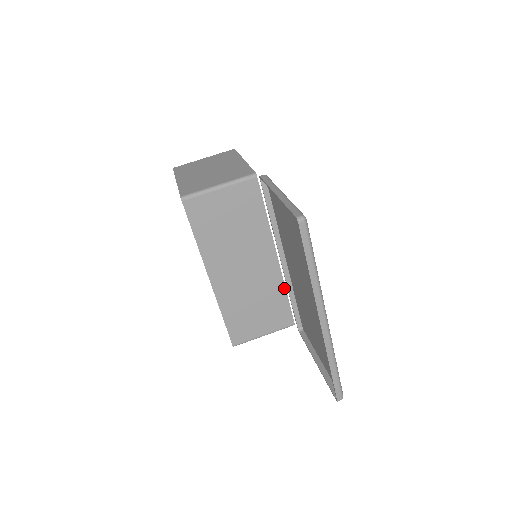
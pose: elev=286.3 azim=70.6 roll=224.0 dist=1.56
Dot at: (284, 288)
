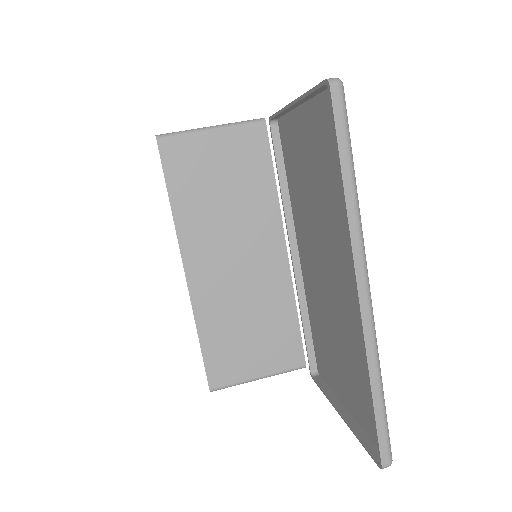
Dot at: (293, 302)
